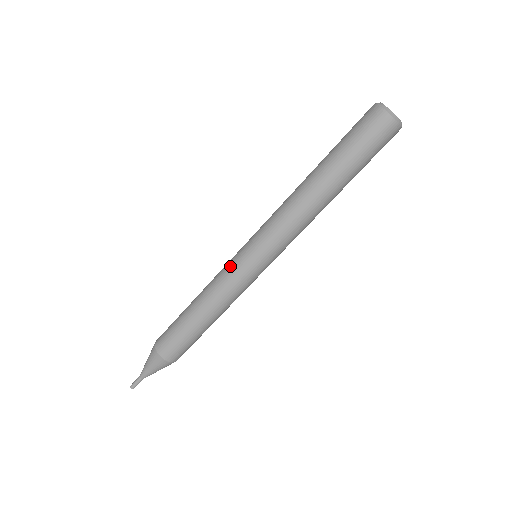
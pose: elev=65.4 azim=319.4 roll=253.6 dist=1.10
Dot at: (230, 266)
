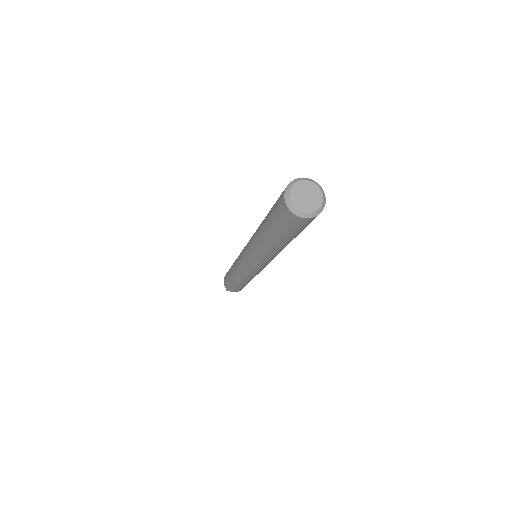
Dot at: (250, 274)
